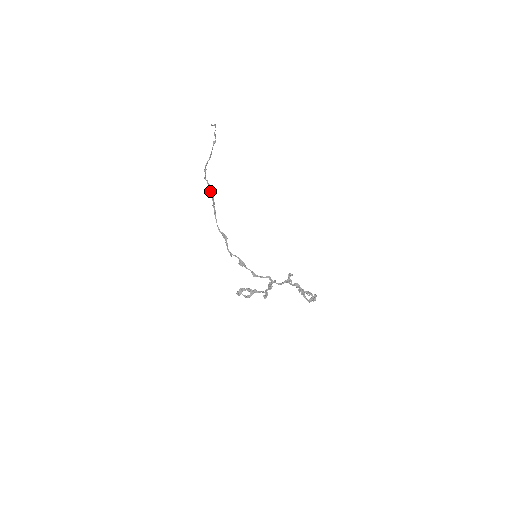
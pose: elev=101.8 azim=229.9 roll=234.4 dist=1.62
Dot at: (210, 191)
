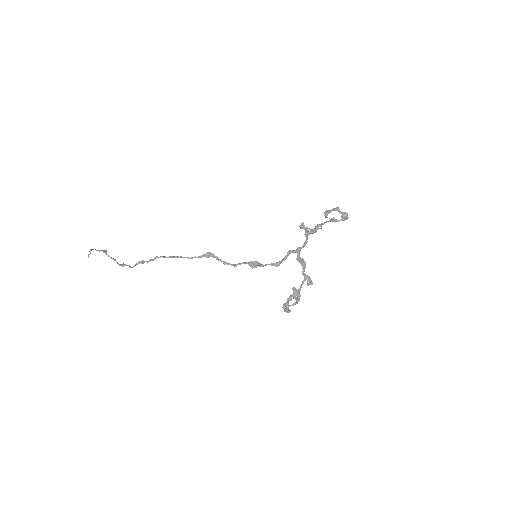
Dot at: (148, 261)
